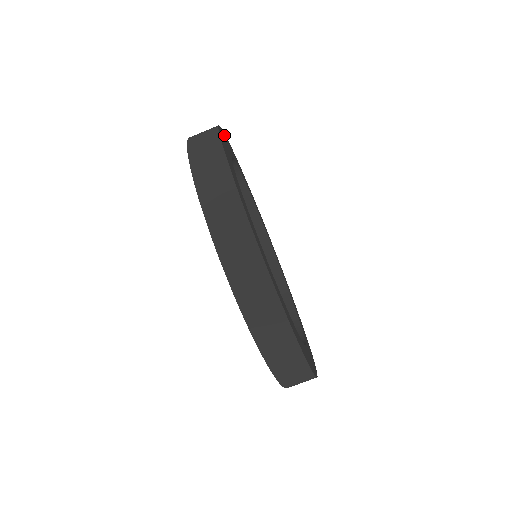
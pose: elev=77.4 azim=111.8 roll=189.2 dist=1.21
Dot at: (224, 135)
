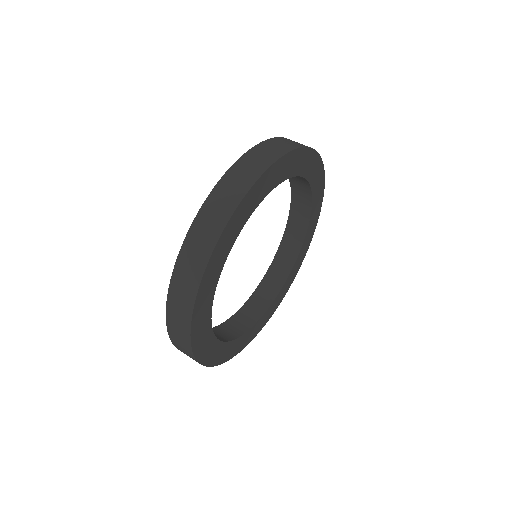
Dot at: (314, 157)
